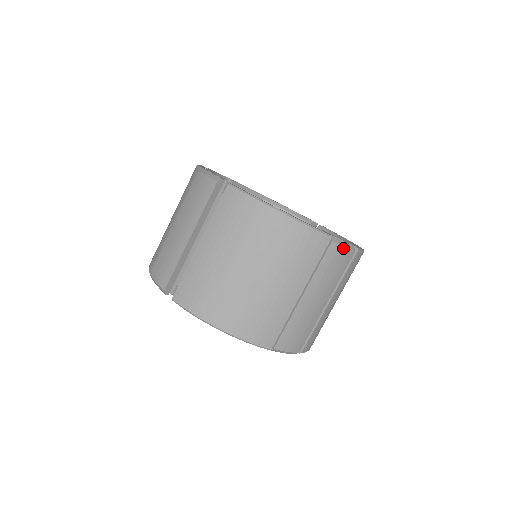
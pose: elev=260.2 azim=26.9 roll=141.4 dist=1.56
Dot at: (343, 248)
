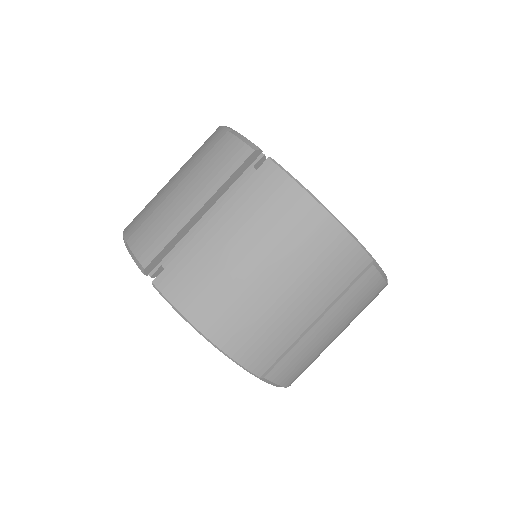
Dot at: (379, 276)
